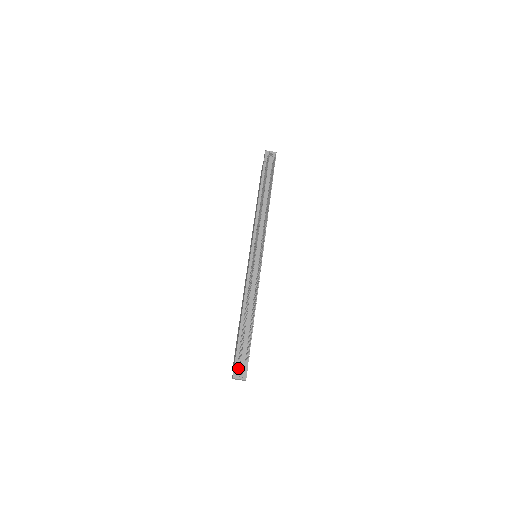
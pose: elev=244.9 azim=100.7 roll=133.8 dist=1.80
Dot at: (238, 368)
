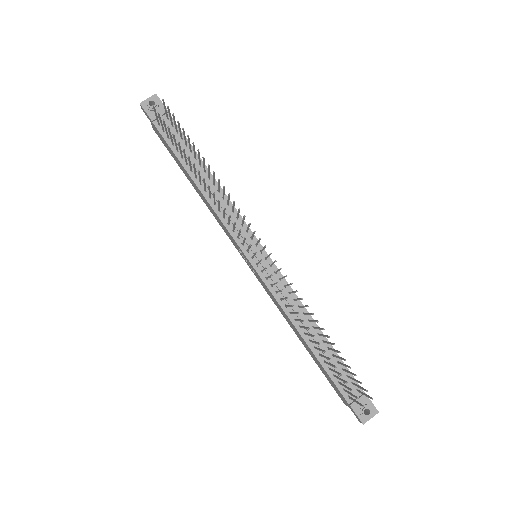
Dot at: (359, 408)
